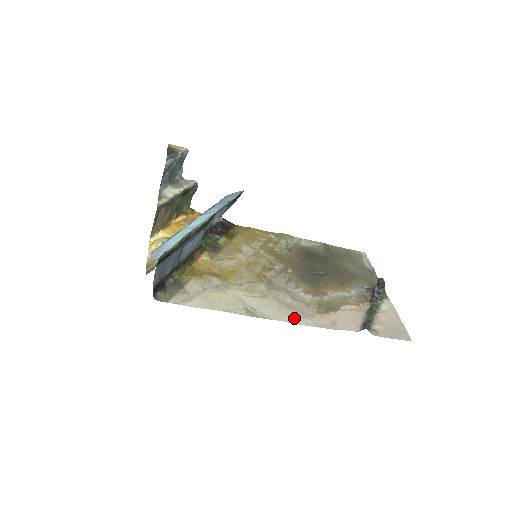
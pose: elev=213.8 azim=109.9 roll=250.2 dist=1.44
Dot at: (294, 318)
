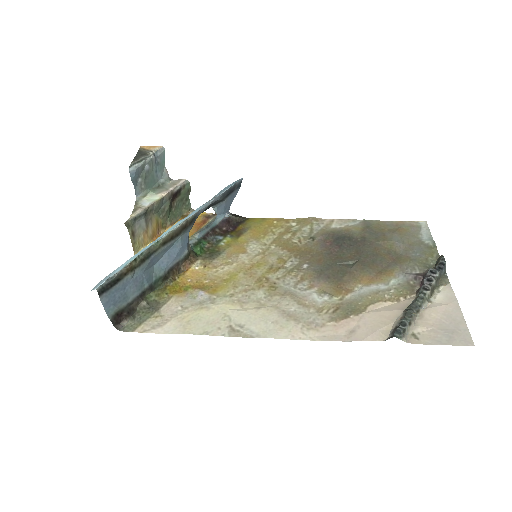
Dot at: (293, 332)
